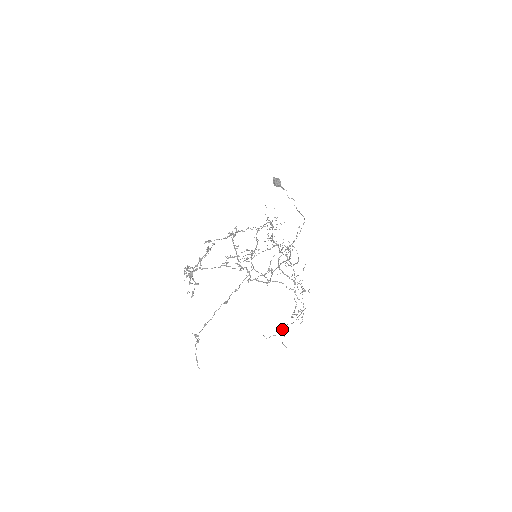
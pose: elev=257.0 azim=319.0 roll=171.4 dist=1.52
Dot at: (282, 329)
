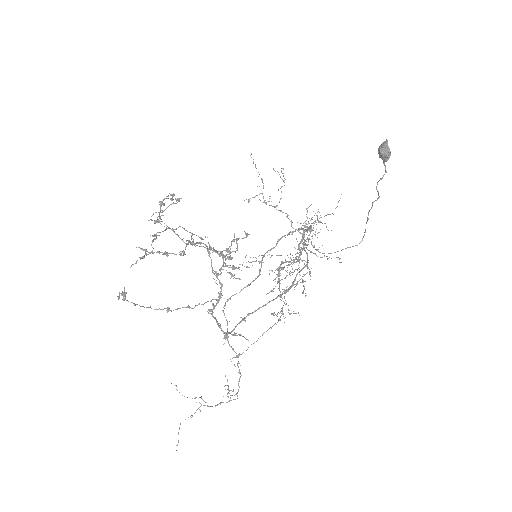
Dot at: occluded
